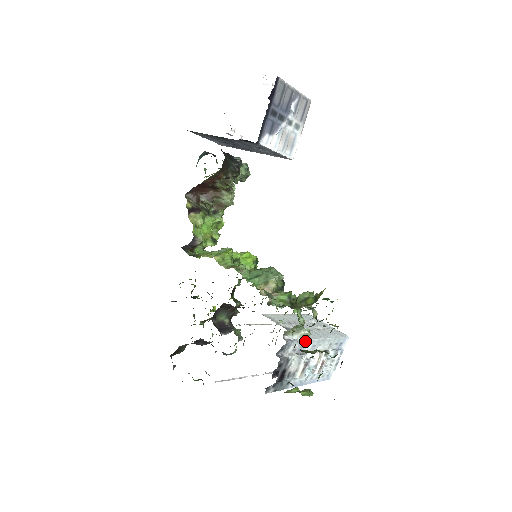
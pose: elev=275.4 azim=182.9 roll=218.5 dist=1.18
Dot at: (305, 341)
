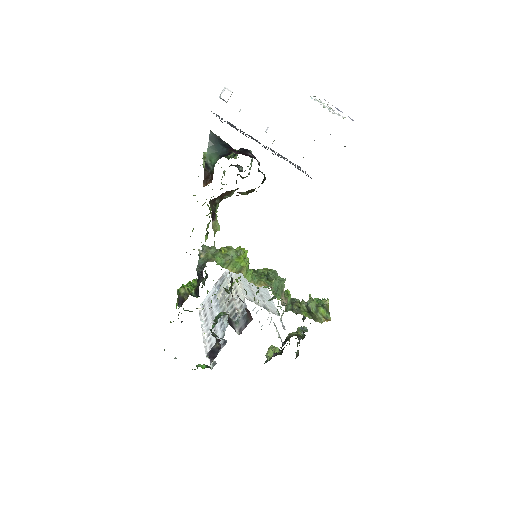
Dot at: occluded
